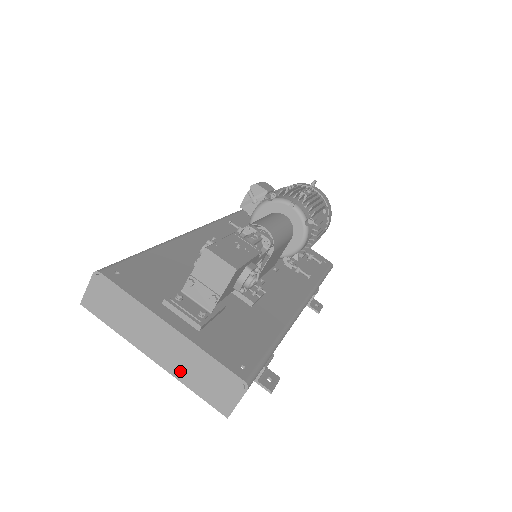
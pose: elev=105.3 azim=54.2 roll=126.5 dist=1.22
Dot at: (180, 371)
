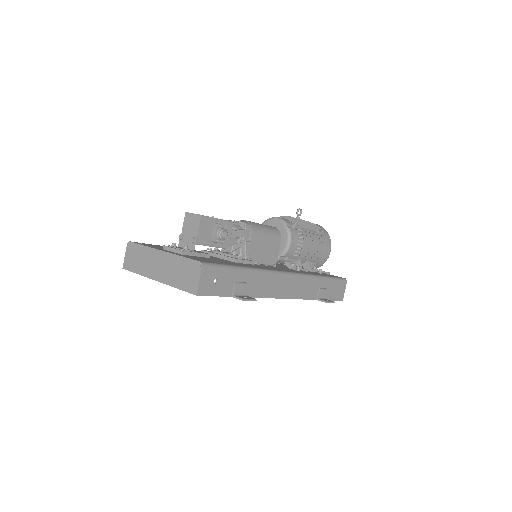
Dot at: (170, 278)
